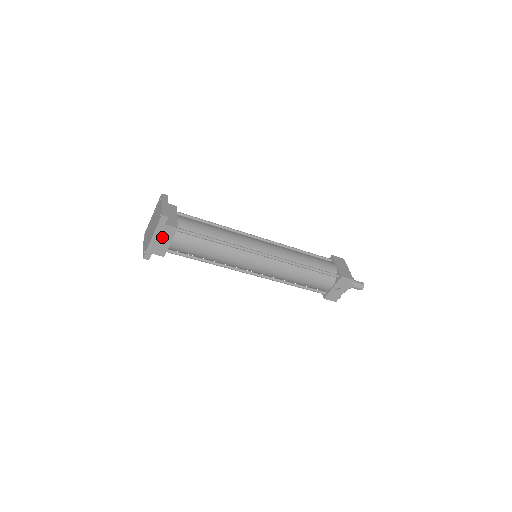
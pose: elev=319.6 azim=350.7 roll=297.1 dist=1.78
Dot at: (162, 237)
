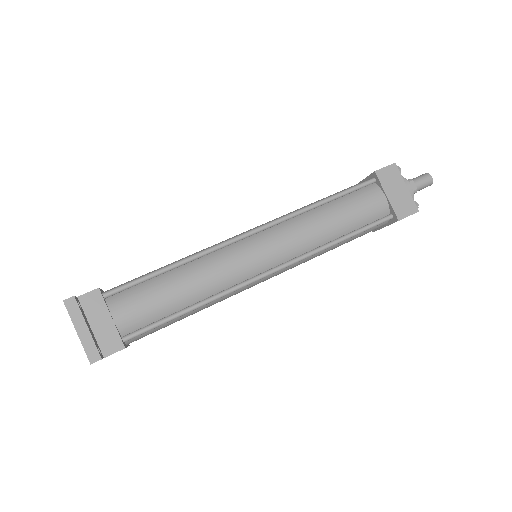
Dot at: occluded
